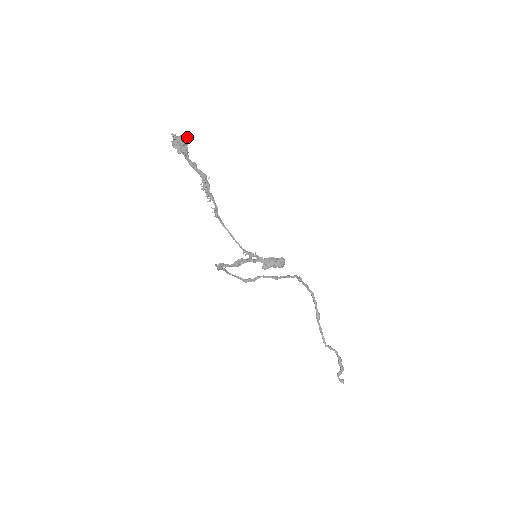
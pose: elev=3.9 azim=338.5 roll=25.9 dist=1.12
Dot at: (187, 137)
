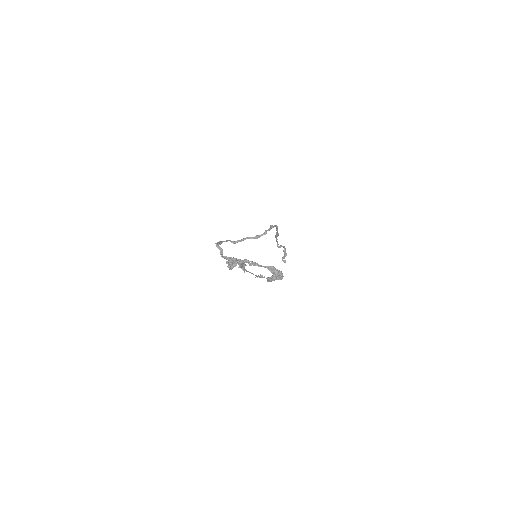
Dot at: (240, 260)
